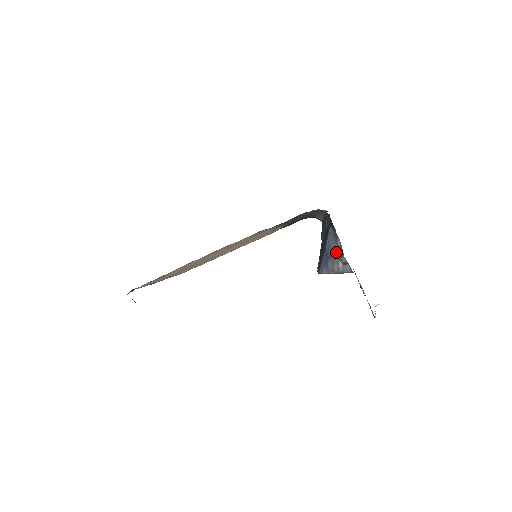
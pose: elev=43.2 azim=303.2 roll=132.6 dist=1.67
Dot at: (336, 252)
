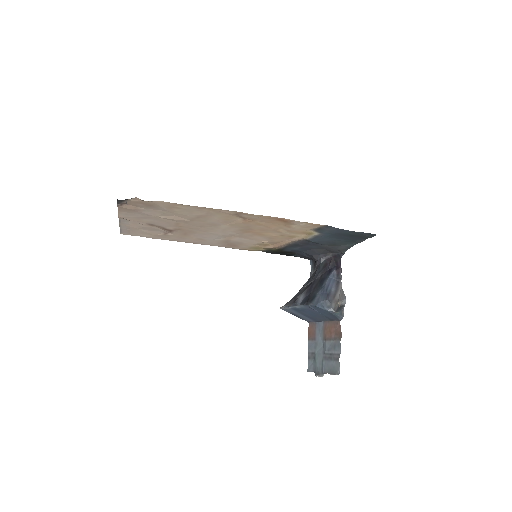
Dot at: (336, 293)
